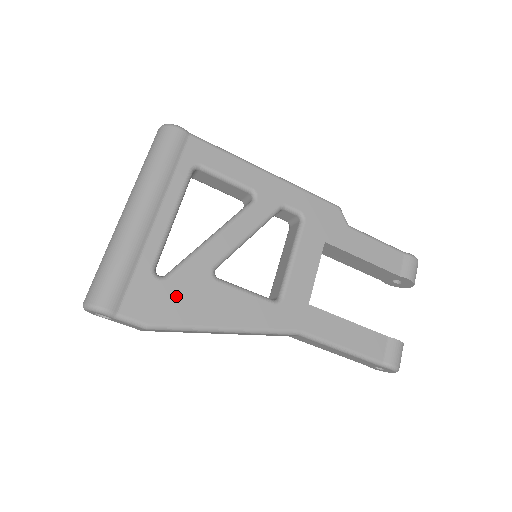
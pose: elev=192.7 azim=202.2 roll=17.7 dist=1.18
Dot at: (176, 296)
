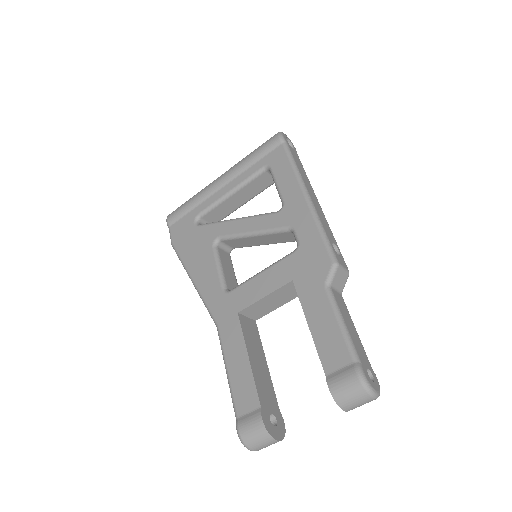
Dot at: (192, 238)
